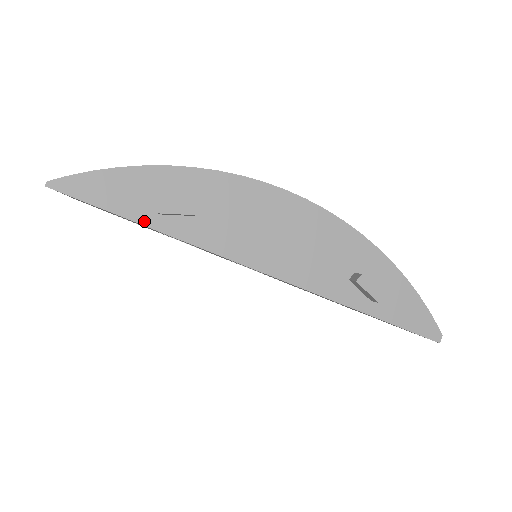
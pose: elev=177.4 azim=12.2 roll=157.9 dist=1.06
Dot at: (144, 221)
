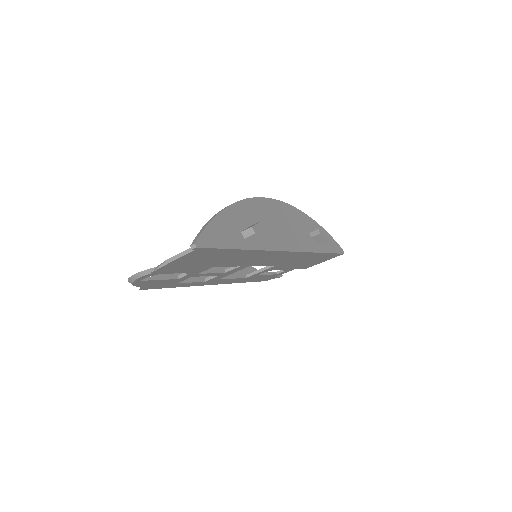
Dot at: (243, 247)
